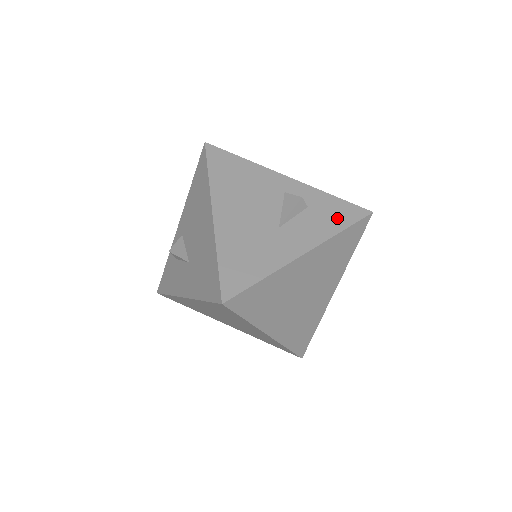
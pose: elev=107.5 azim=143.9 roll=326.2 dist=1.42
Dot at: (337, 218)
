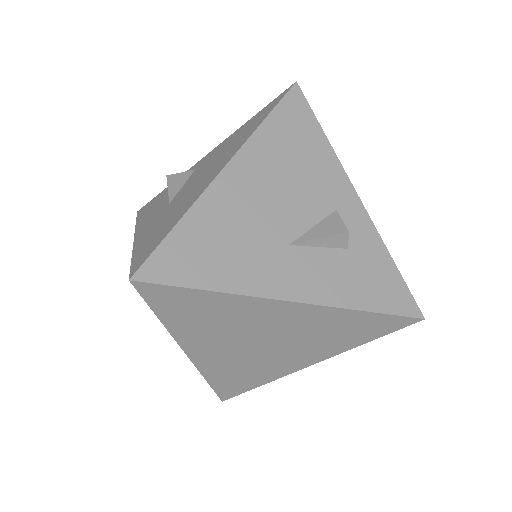
Dot at: (372, 290)
